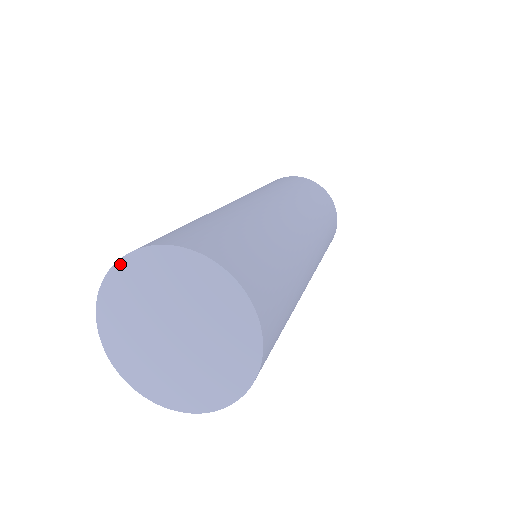
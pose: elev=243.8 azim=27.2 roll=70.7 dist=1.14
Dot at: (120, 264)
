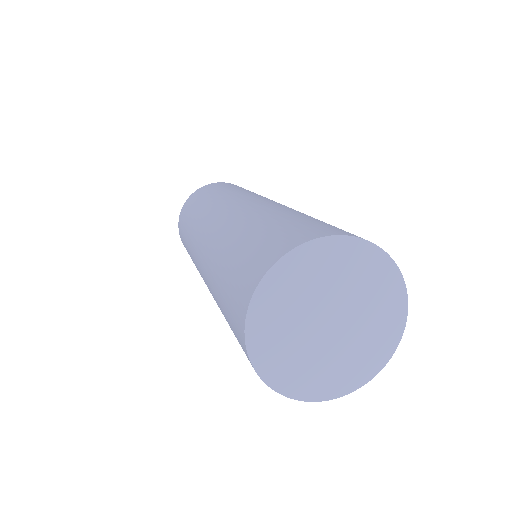
Dot at: (326, 240)
